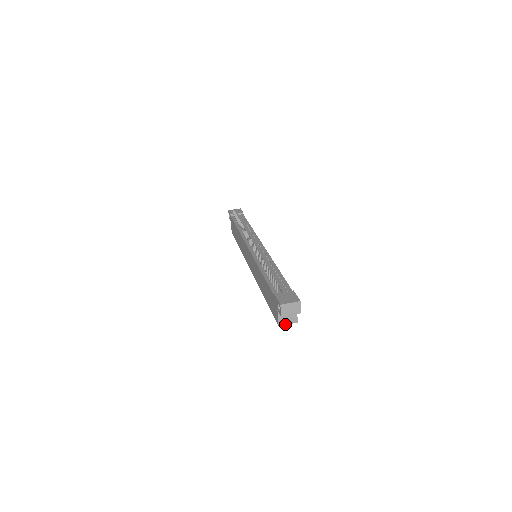
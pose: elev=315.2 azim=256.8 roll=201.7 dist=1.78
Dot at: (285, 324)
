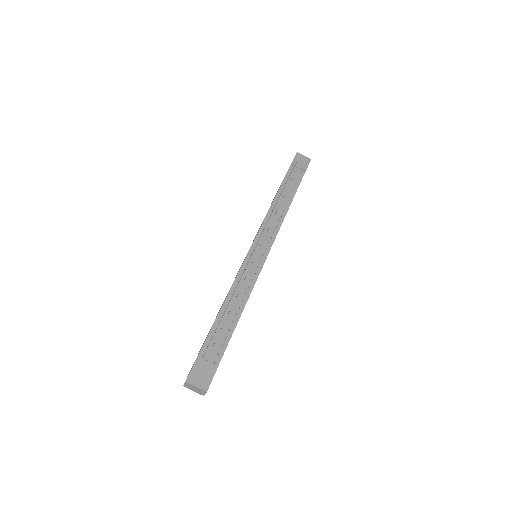
Dot at: occluded
